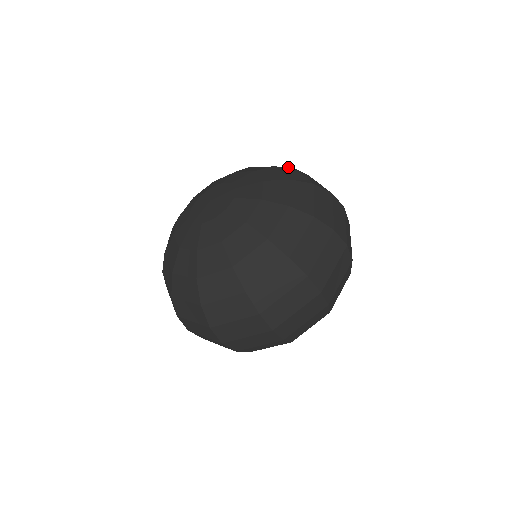
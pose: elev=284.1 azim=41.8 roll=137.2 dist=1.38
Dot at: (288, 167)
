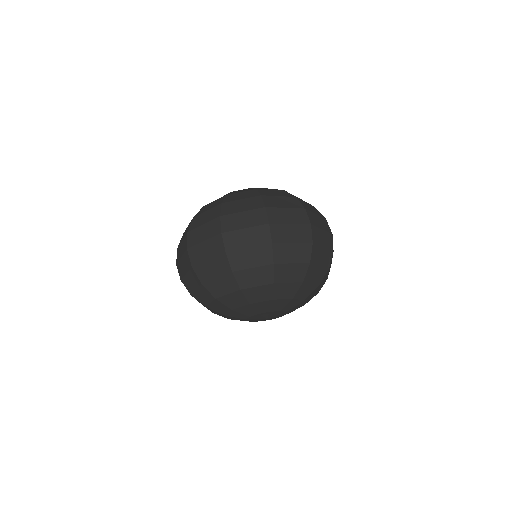
Dot at: occluded
